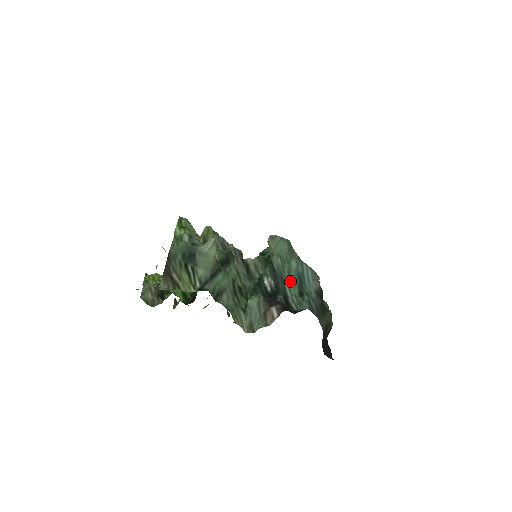
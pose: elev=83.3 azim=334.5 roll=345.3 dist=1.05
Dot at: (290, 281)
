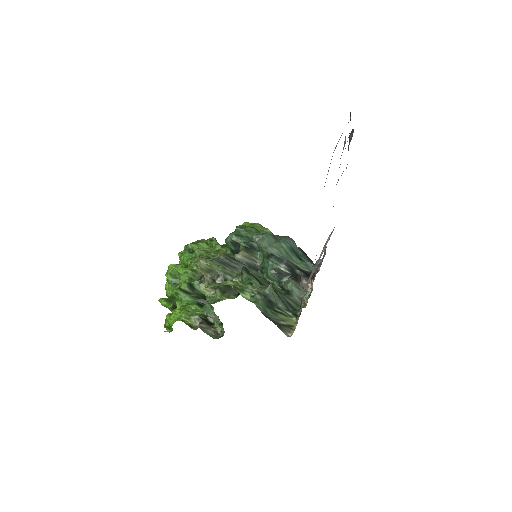
Dot at: (291, 257)
